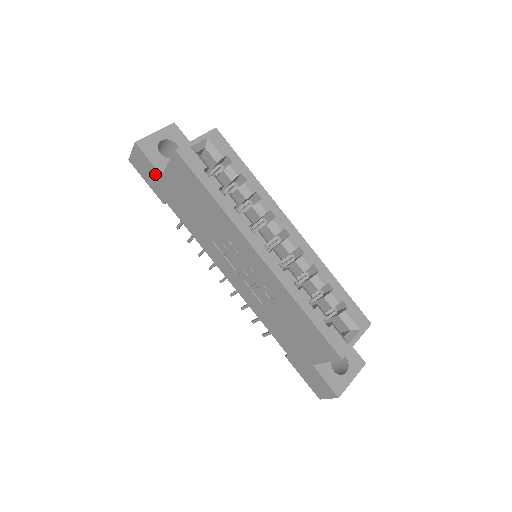
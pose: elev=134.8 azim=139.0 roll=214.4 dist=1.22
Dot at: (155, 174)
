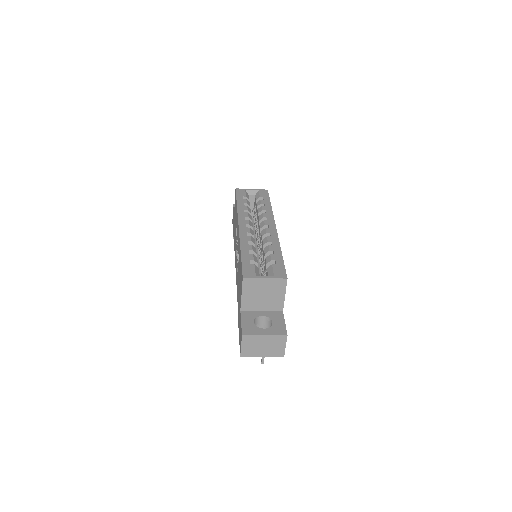
Dot at: occluded
